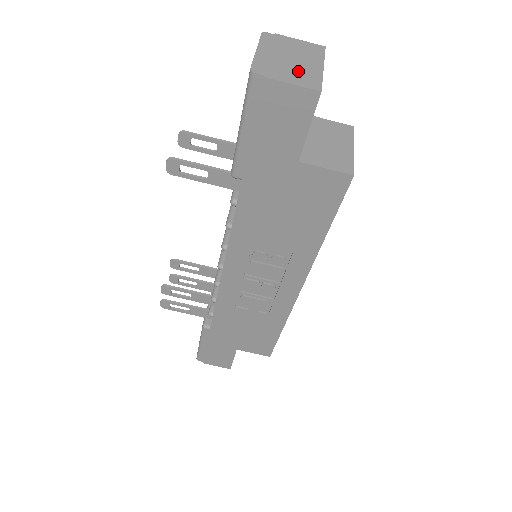
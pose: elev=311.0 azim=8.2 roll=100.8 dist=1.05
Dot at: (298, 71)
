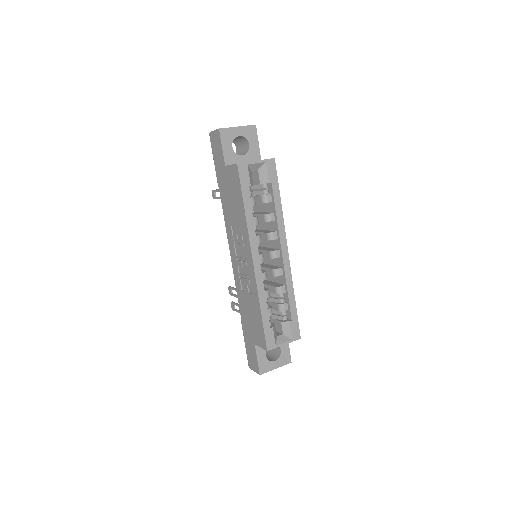
Dot at: occluded
